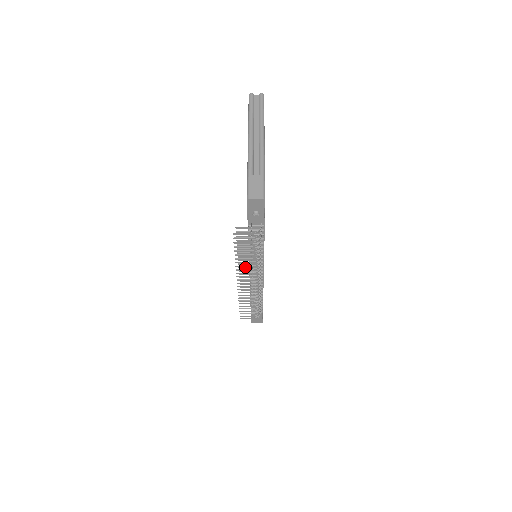
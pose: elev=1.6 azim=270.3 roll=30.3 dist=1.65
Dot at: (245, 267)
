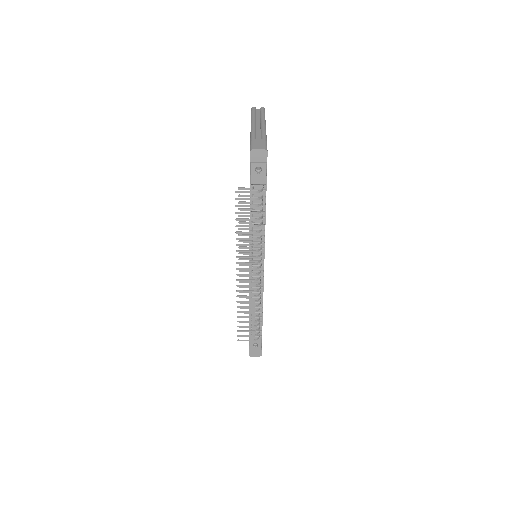
Dot at: (245, 253)
